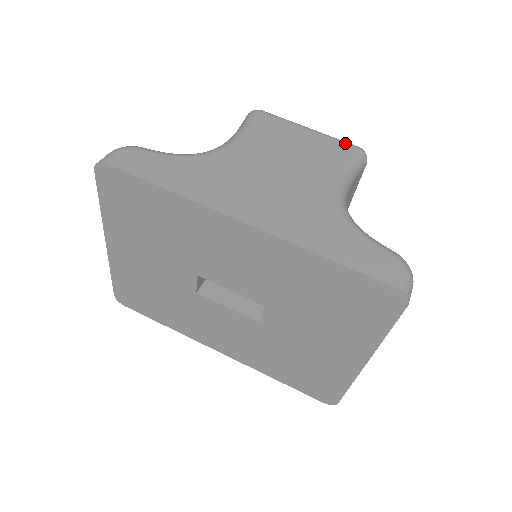
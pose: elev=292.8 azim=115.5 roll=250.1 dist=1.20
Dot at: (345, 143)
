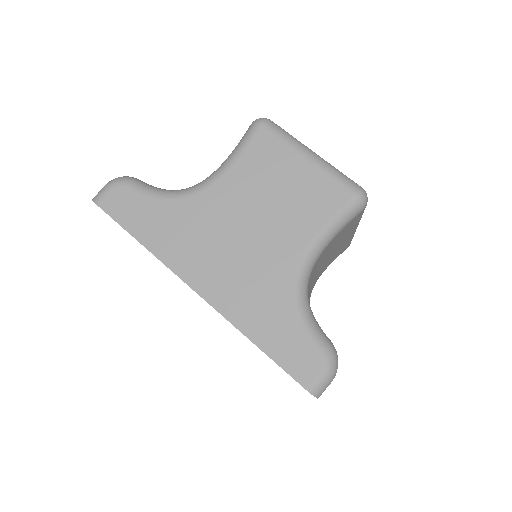
Dot at: (342, 185)
